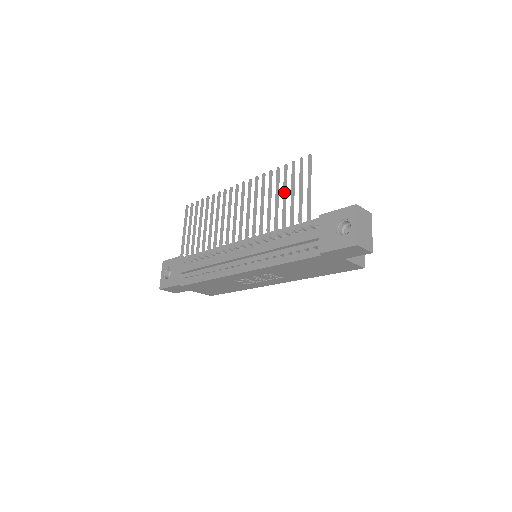
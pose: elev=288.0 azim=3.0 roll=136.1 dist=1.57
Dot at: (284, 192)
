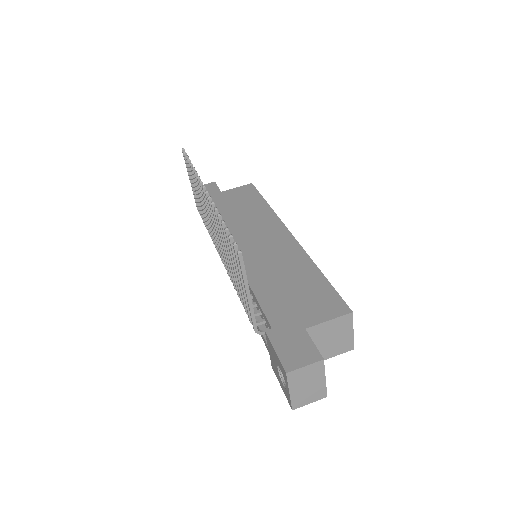
Dot at: occluded
